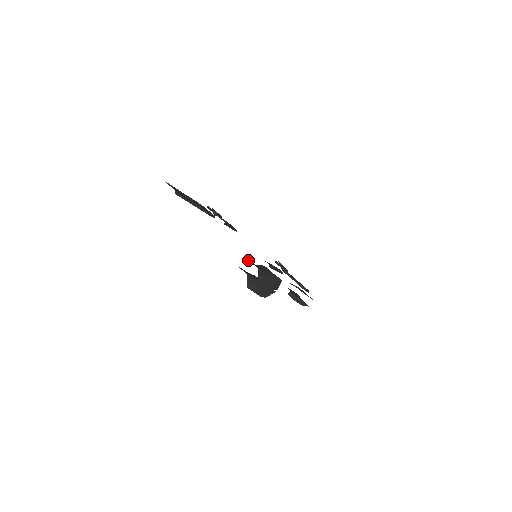
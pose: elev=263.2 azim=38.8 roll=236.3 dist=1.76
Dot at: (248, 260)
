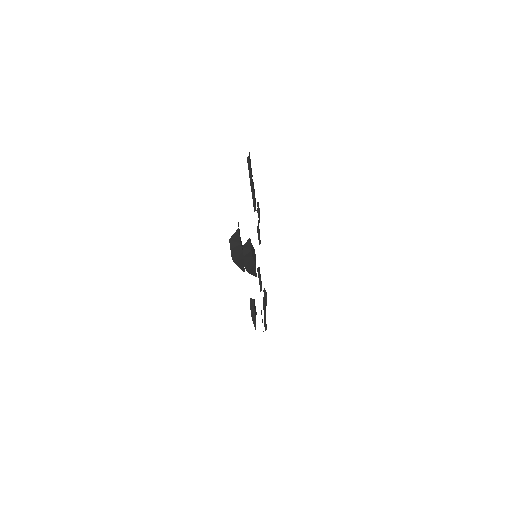
Dot at: occluded
